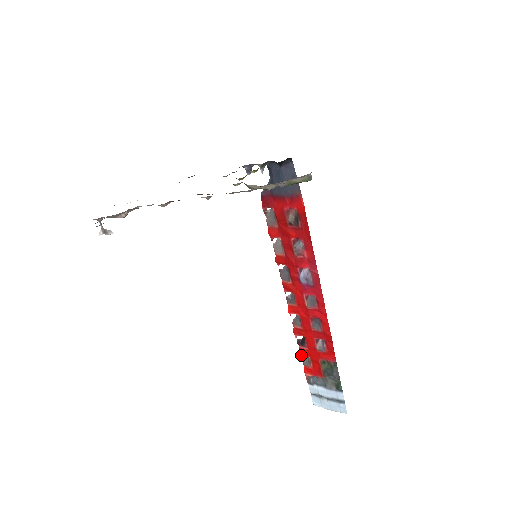
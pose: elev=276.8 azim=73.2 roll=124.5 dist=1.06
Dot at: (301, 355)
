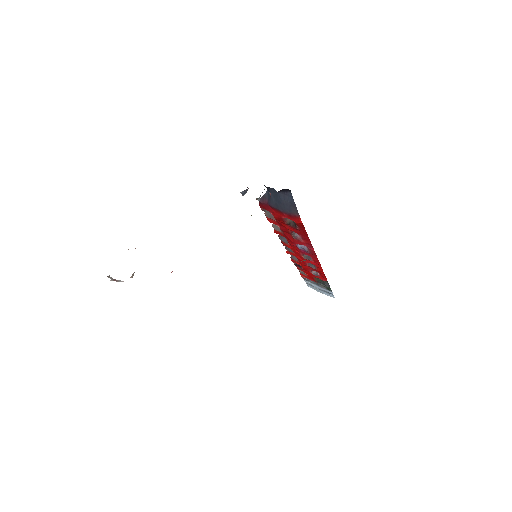
Dot at: (298, 269)
